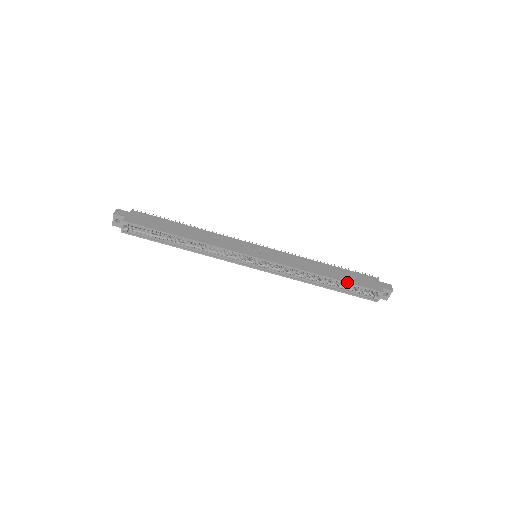
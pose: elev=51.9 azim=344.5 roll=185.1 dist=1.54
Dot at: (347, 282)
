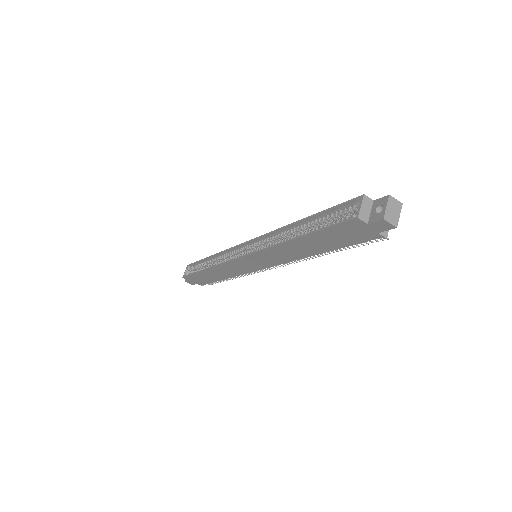
Dot at: (319, 212)
